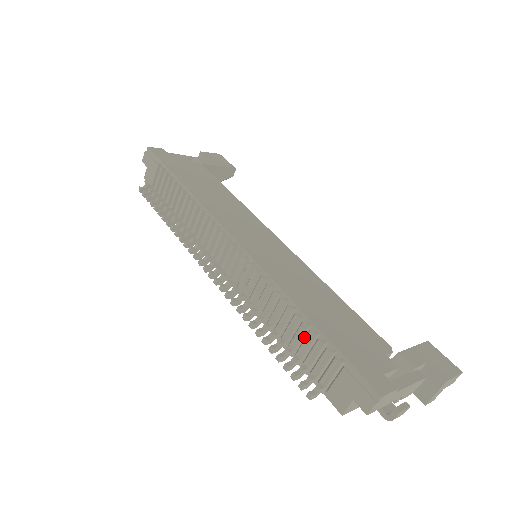
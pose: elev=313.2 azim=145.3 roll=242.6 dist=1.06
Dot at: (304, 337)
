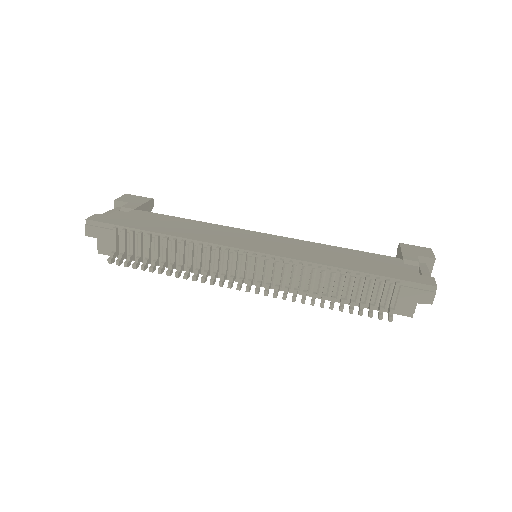
Dot at: (357, 286)
